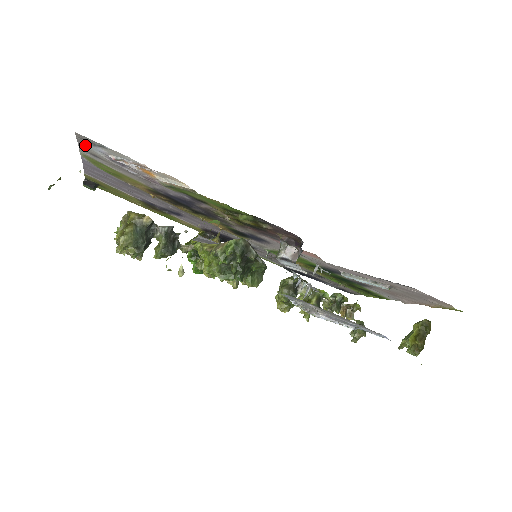
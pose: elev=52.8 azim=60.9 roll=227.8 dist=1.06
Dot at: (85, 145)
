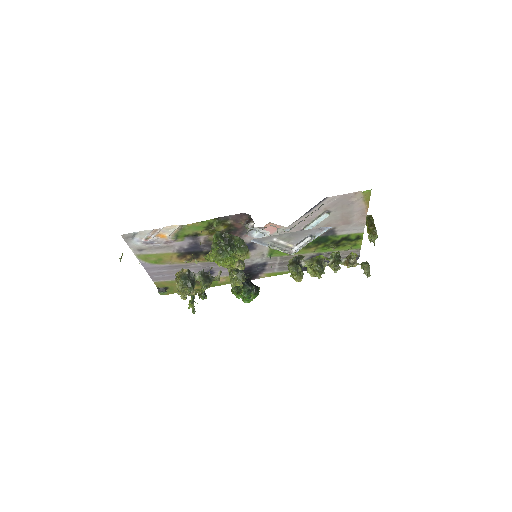
Dot at: (131, 244)
